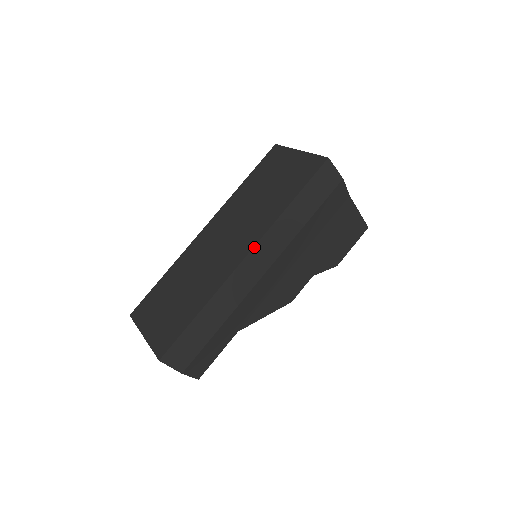
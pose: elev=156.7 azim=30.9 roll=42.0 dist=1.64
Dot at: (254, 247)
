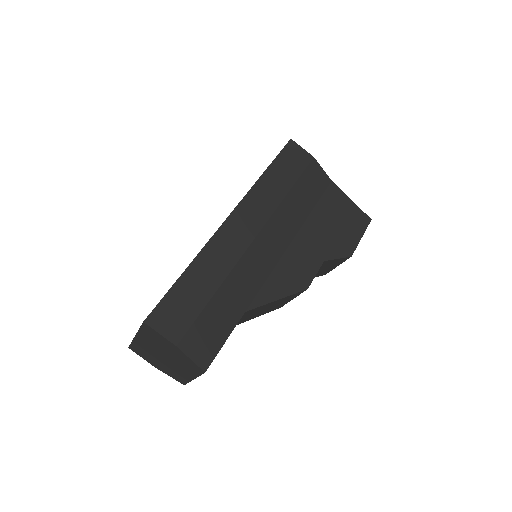
Dot at: (236, 207)
